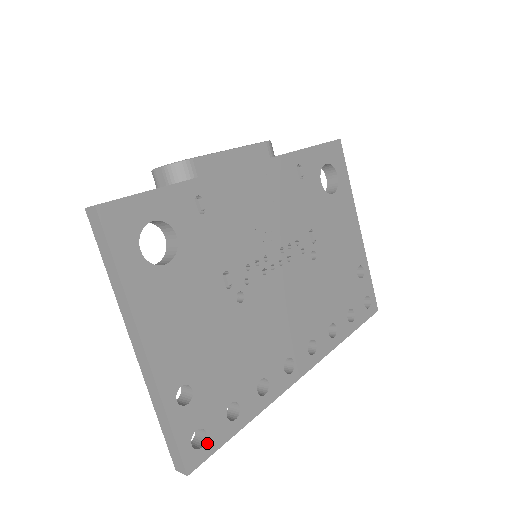
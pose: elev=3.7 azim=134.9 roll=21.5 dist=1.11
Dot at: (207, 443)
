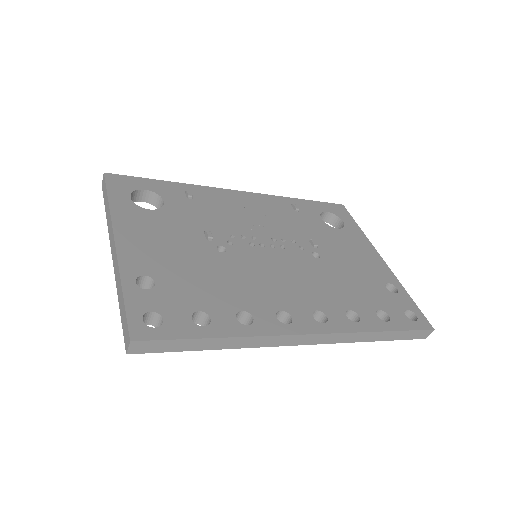
Dot at: (162, 328)
